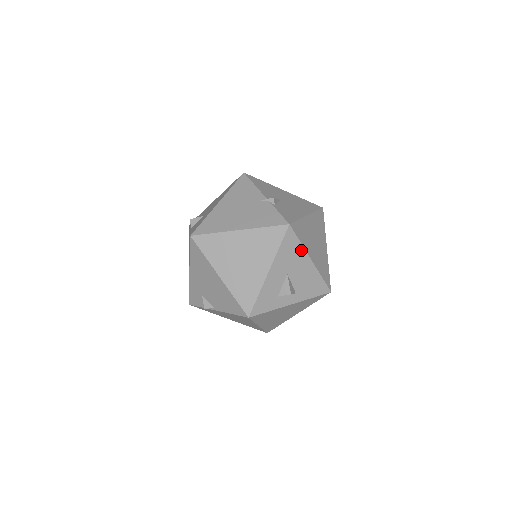
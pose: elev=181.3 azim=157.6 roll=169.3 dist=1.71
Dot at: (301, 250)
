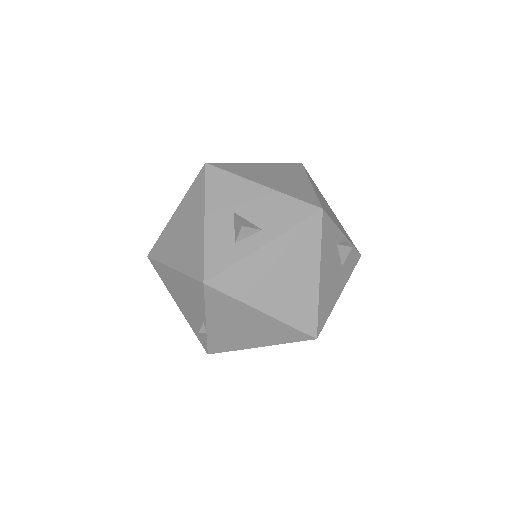
Dot at: (238, 181)
